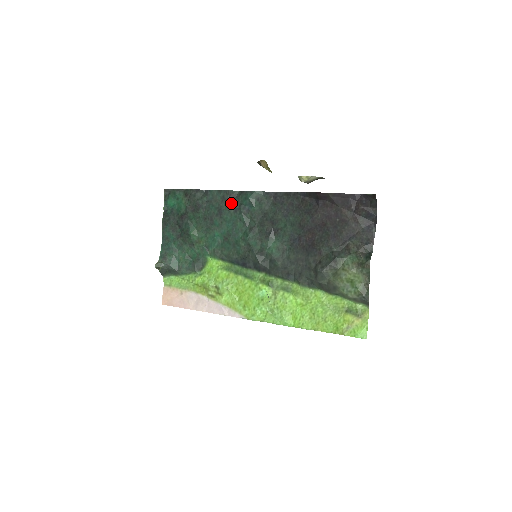
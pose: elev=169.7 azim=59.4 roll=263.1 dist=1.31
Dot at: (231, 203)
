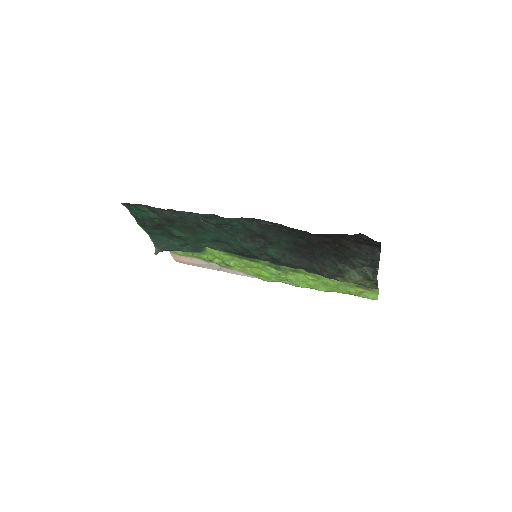
Dot at: (209, 223)
